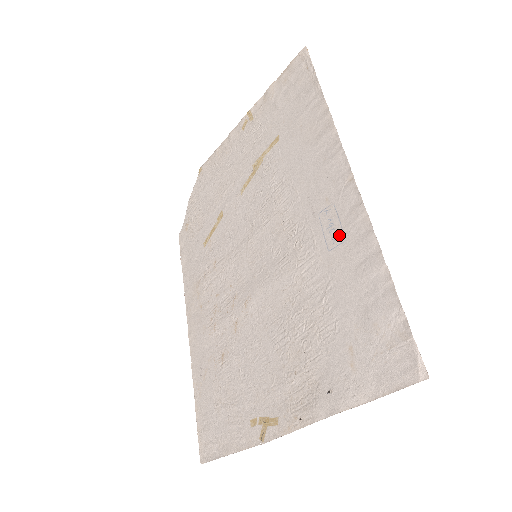
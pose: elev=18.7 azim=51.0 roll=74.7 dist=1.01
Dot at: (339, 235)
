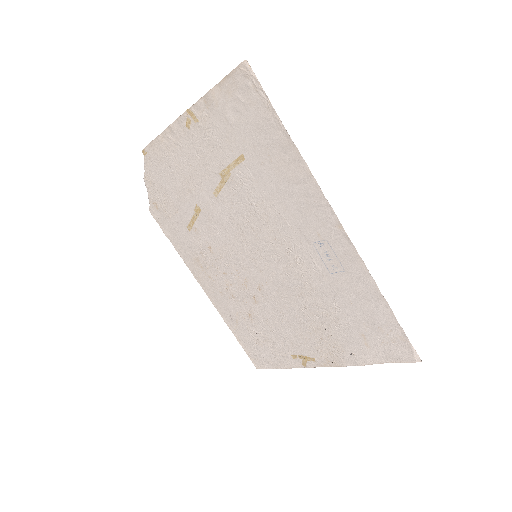
Dot at: (338, 266)
